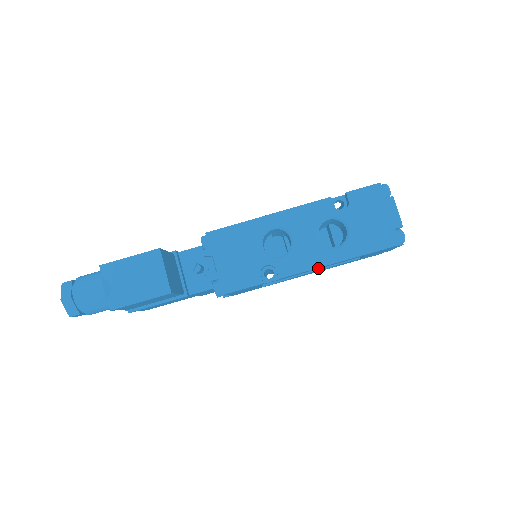
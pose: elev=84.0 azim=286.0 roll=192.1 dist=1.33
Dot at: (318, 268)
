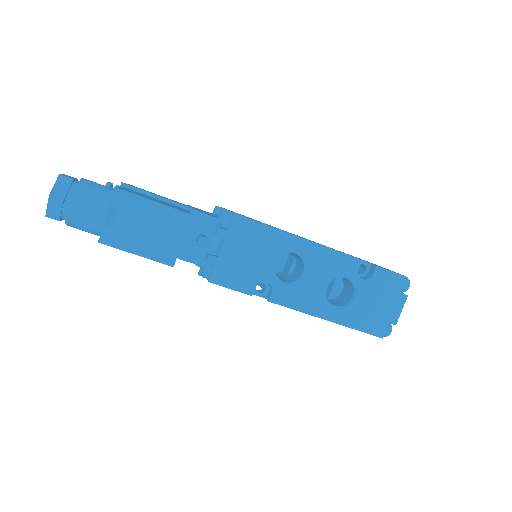
Dot at: occluded
